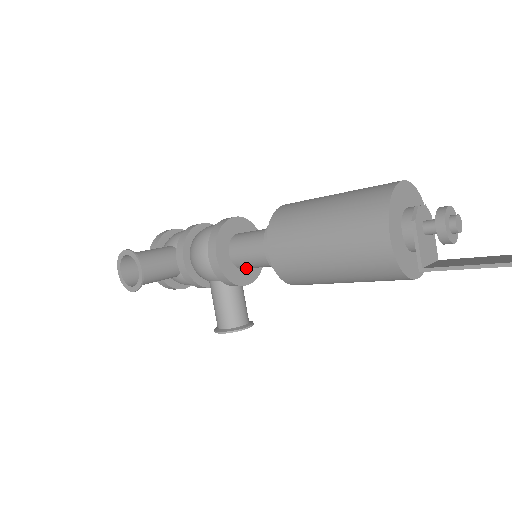
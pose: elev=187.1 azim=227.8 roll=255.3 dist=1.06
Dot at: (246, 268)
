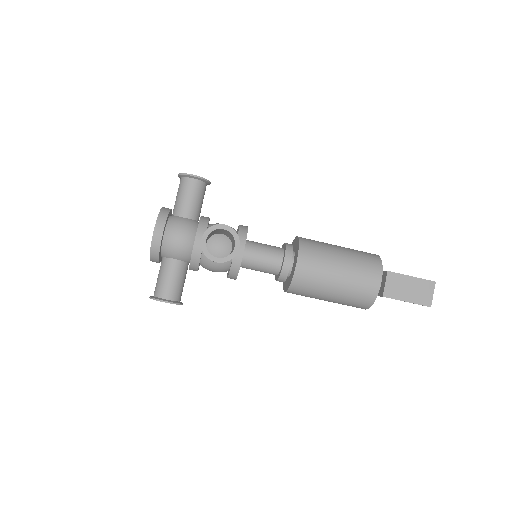
Dot at: (249, 250)
